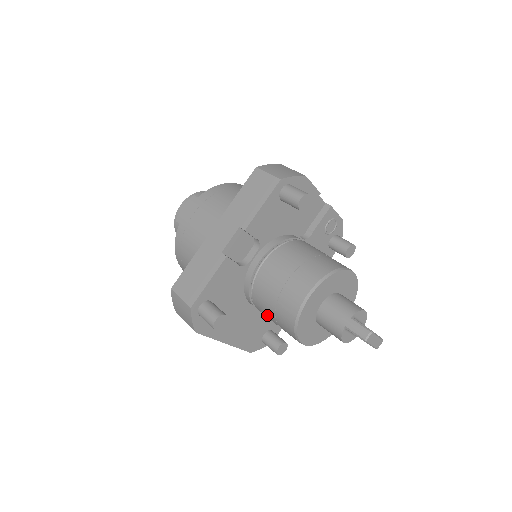
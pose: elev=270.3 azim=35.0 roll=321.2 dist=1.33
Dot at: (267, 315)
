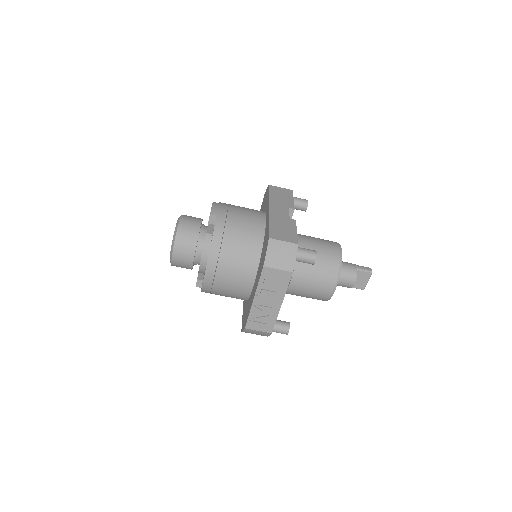
Dot at: (308, 274)
